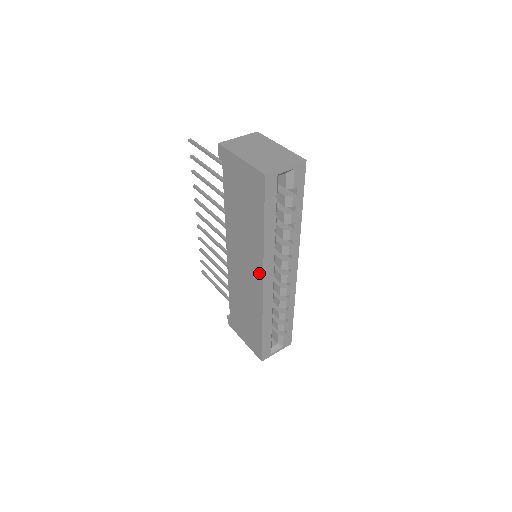
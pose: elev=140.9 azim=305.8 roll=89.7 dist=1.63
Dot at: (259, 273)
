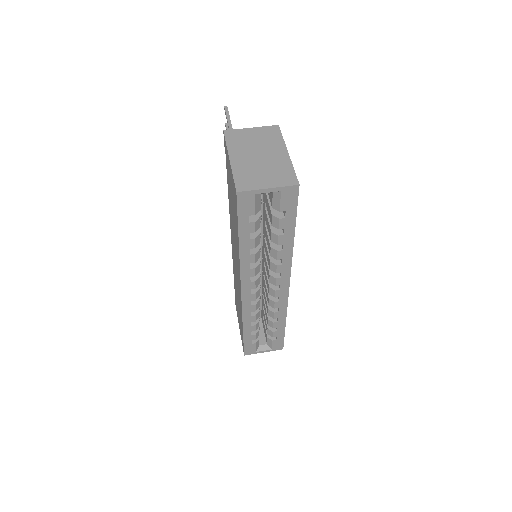
Dot at: (239, 280)
